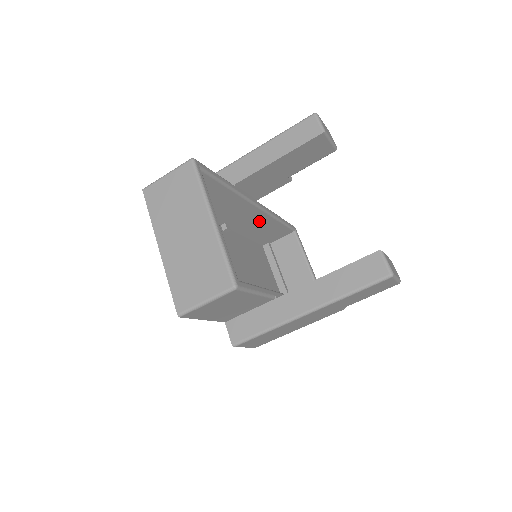
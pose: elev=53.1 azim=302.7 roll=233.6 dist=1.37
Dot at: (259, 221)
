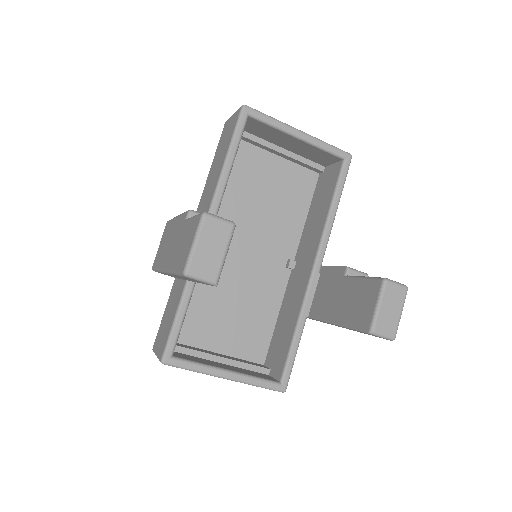
Dot at: occluded
